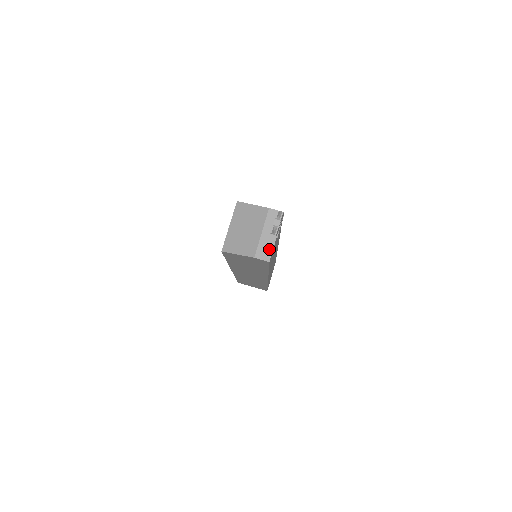
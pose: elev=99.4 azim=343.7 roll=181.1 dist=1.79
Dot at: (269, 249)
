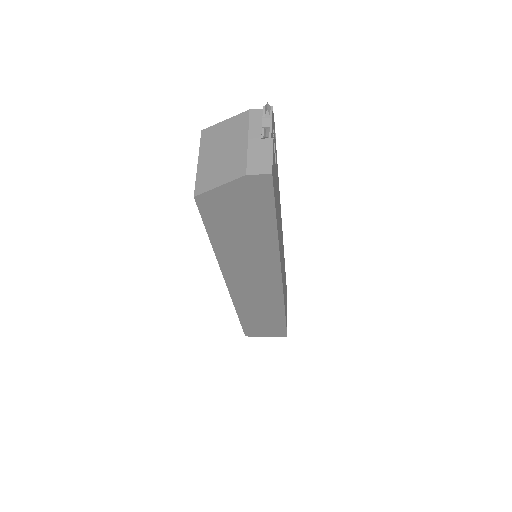
Dot at: (266, 158)
